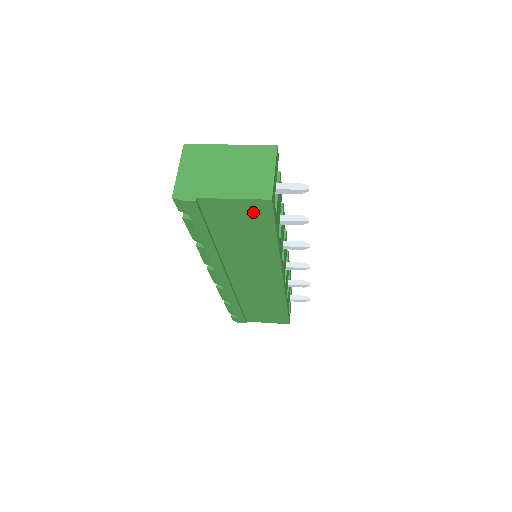
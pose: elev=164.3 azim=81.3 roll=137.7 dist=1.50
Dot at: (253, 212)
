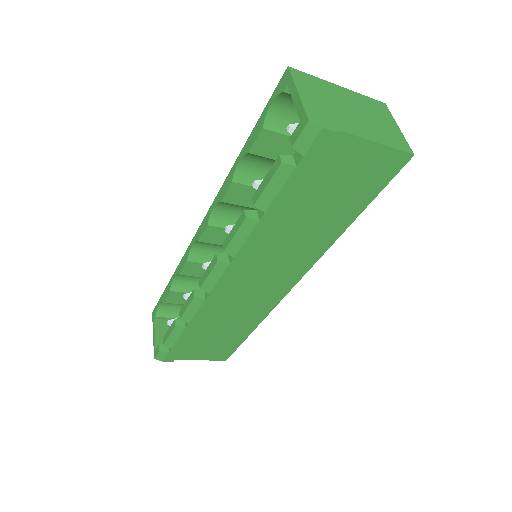
Dot at: (375, 170)
